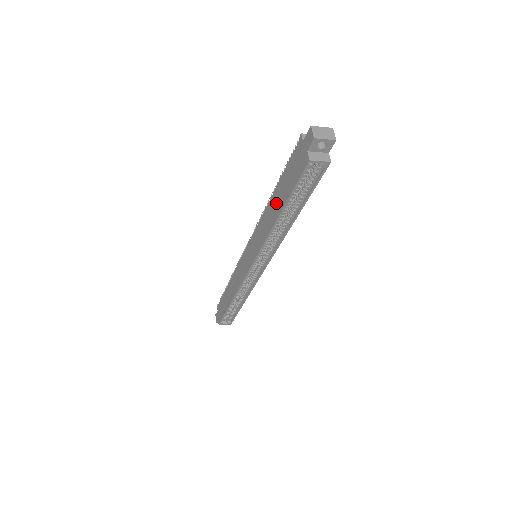
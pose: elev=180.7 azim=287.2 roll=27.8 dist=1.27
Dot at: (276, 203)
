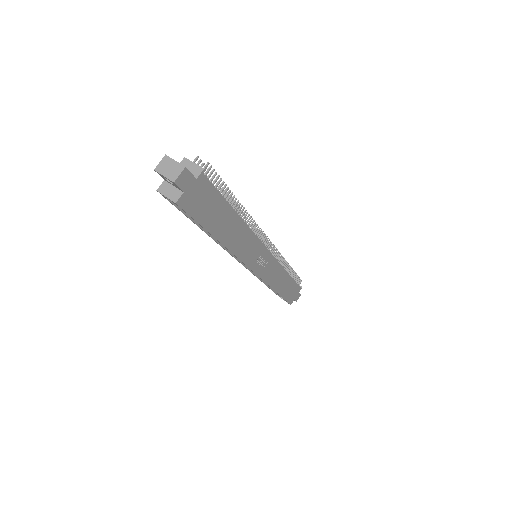
Dot at: occluded
